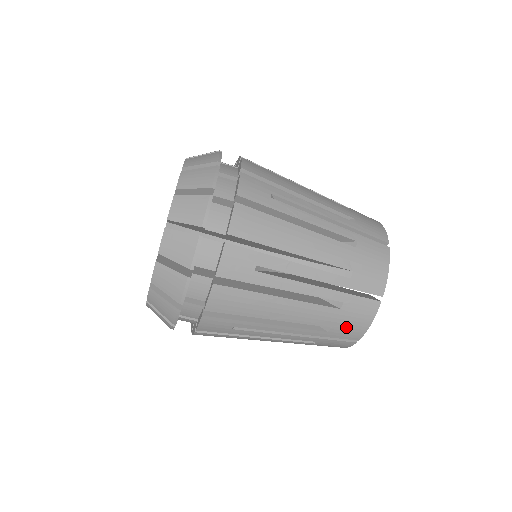
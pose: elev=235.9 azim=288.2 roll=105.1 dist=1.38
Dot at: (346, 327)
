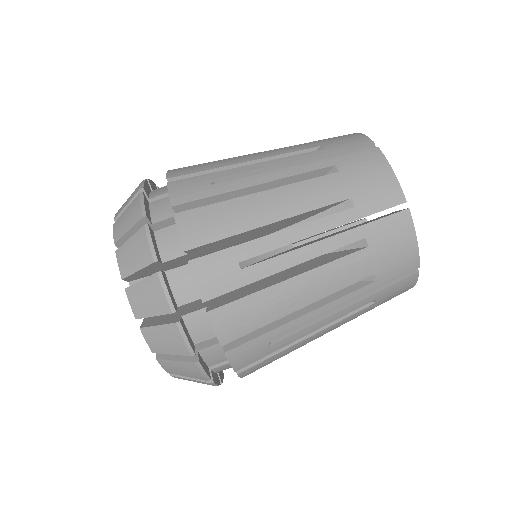
Dot at: (368, 188)
